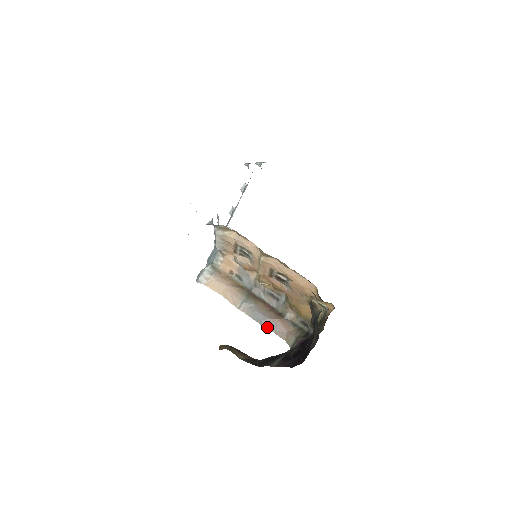
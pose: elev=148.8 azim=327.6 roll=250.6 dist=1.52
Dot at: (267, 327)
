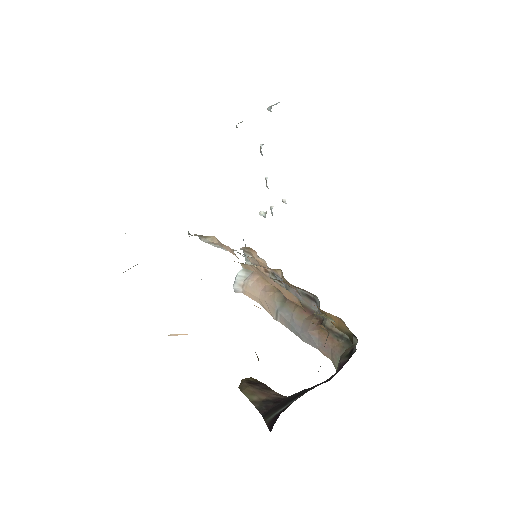
Dot at: (308, 342)
